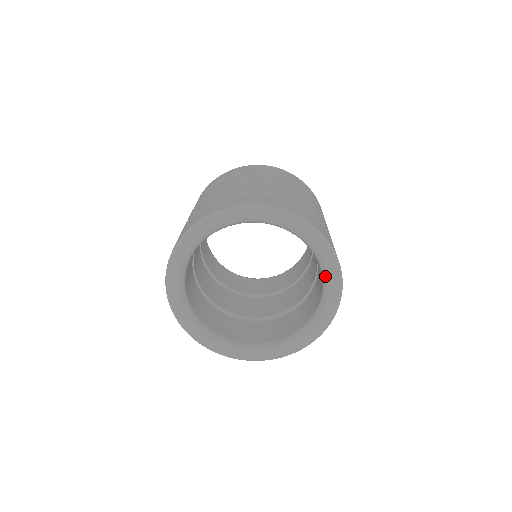
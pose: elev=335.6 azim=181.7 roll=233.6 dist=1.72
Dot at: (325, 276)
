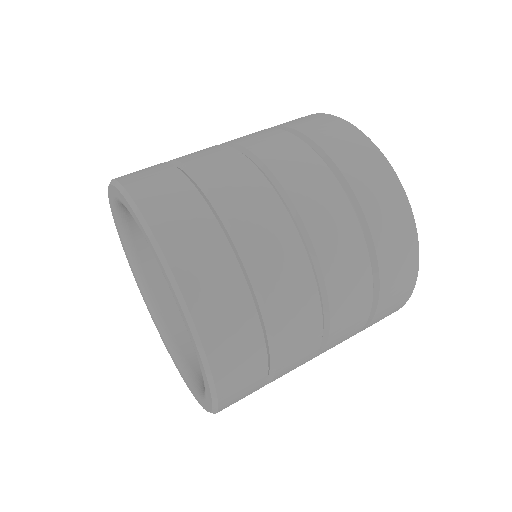
Dot at: occluded
